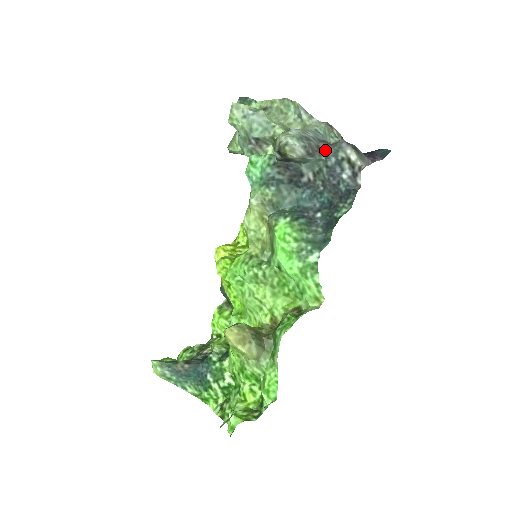
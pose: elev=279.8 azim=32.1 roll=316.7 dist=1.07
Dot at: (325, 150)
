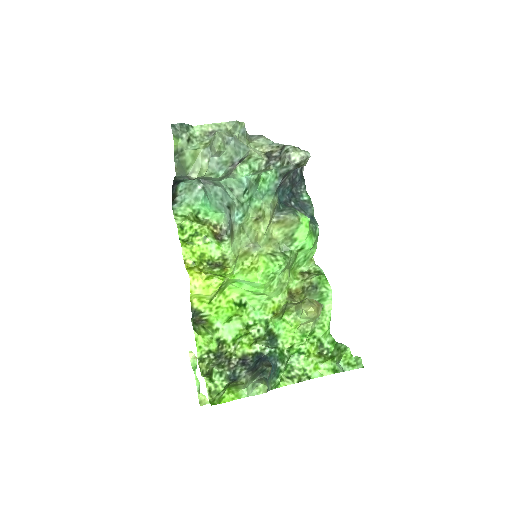
Dot at: occluded
